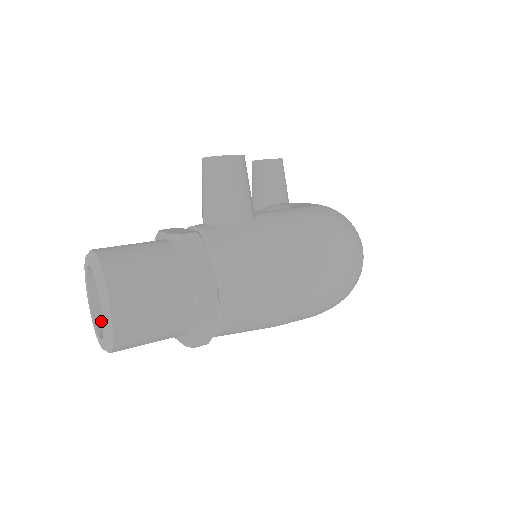
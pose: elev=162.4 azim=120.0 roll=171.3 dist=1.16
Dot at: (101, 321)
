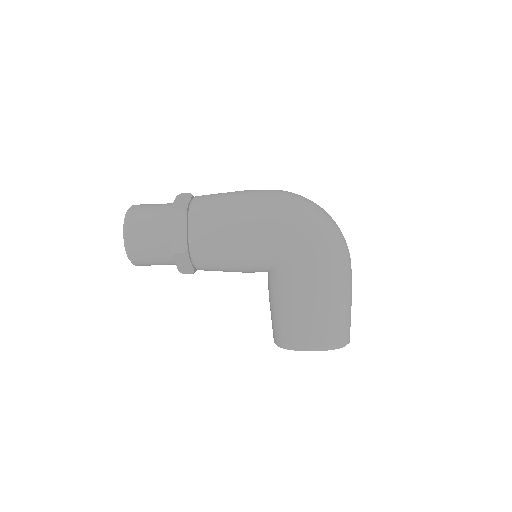
Dot at: occluded
